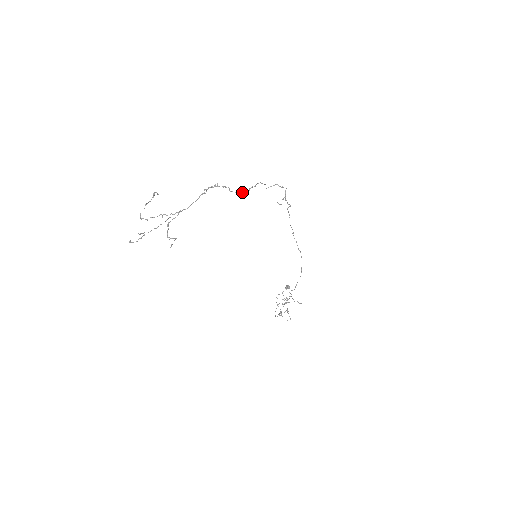
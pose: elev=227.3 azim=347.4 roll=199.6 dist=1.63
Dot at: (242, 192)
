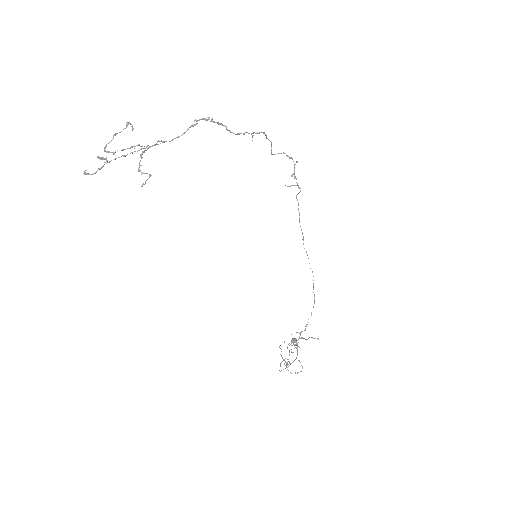
Dot at: (243, 133)
